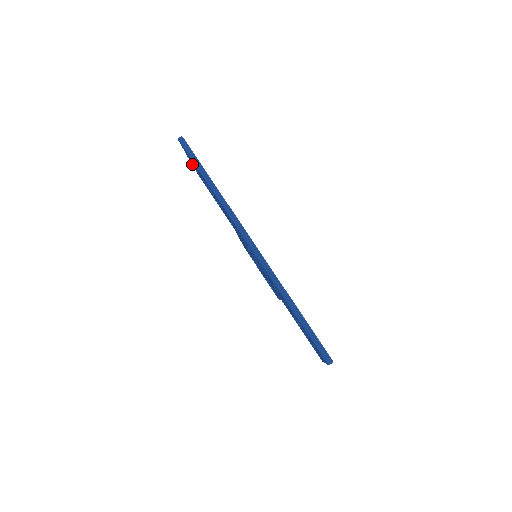
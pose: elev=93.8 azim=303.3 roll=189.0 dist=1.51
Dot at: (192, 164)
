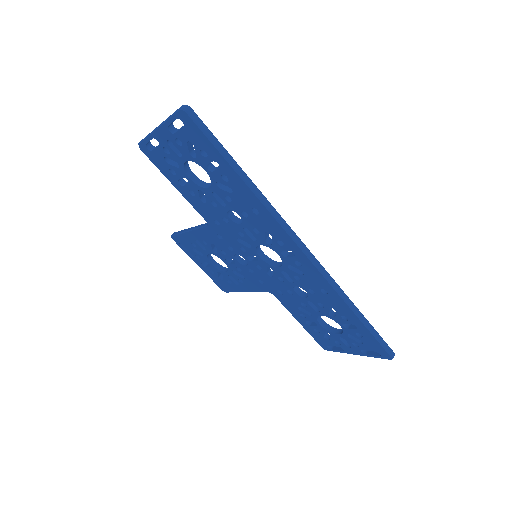
Dot at: (157, 140)
